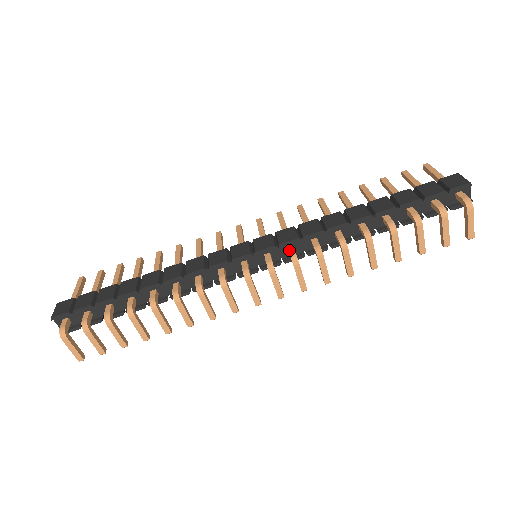
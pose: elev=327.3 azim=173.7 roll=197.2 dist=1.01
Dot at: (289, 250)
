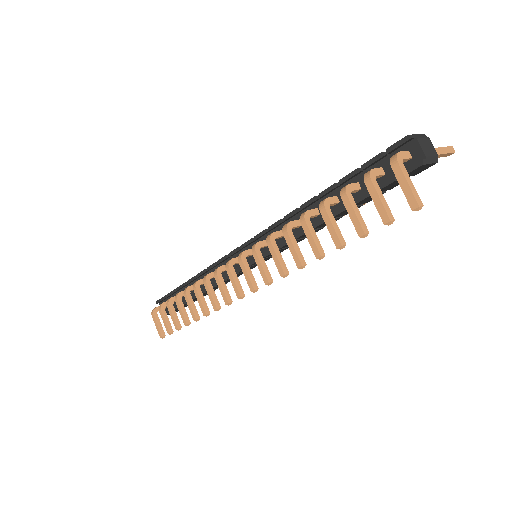
Dot at: (260, 242)
